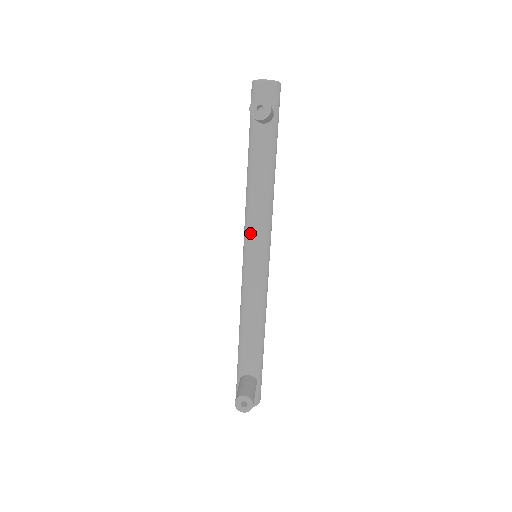
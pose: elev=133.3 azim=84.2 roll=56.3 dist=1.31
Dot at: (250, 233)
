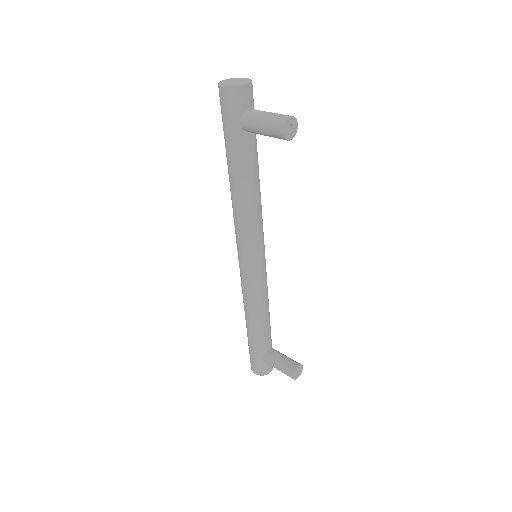
Dot at: (254, 240)
